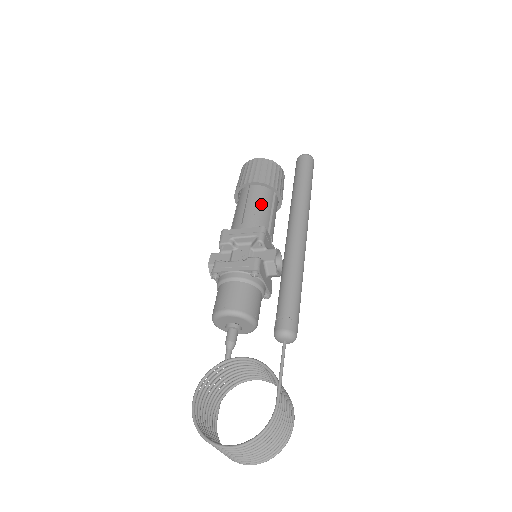
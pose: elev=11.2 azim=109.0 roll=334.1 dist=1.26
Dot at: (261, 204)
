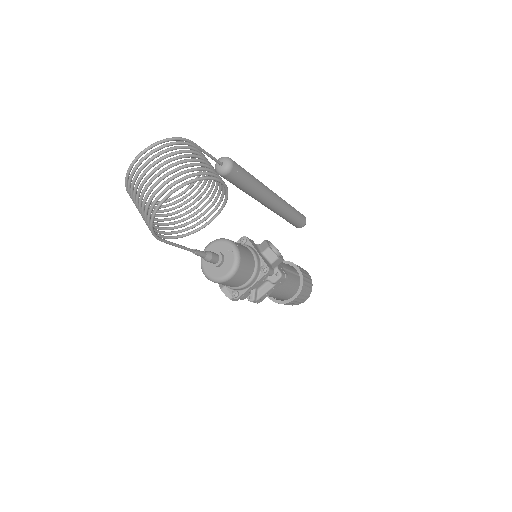
Dot at: occluded
